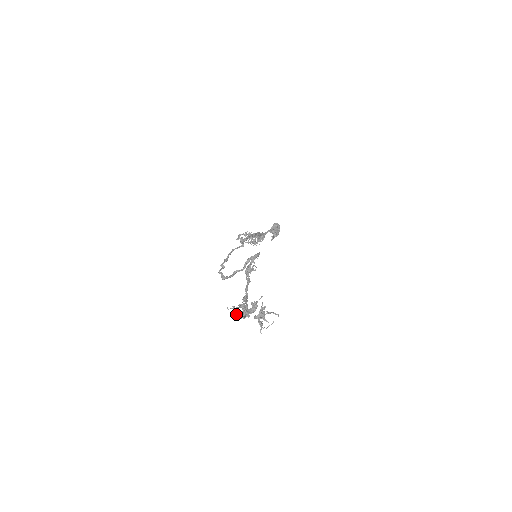
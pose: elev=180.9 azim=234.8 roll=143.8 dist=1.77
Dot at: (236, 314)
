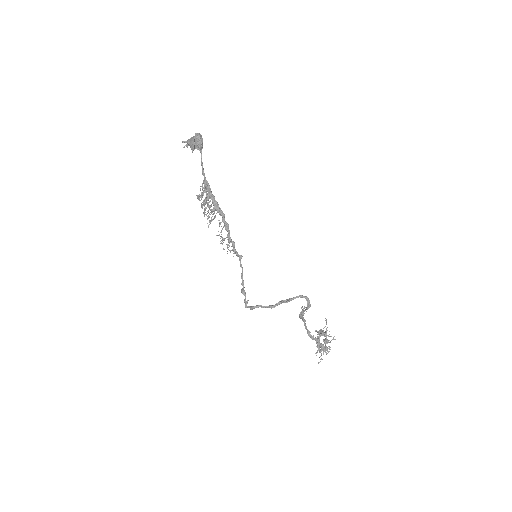
Dot at: occluded
